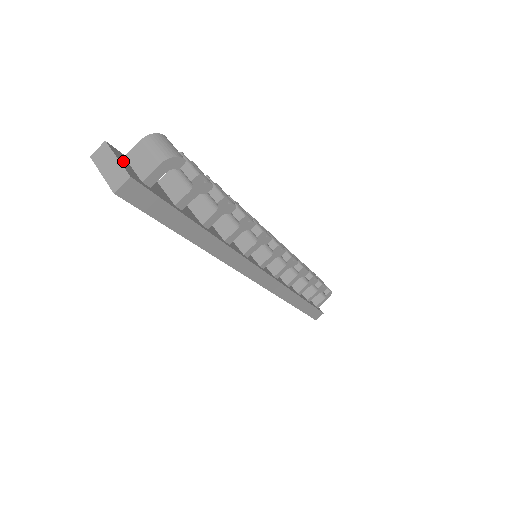
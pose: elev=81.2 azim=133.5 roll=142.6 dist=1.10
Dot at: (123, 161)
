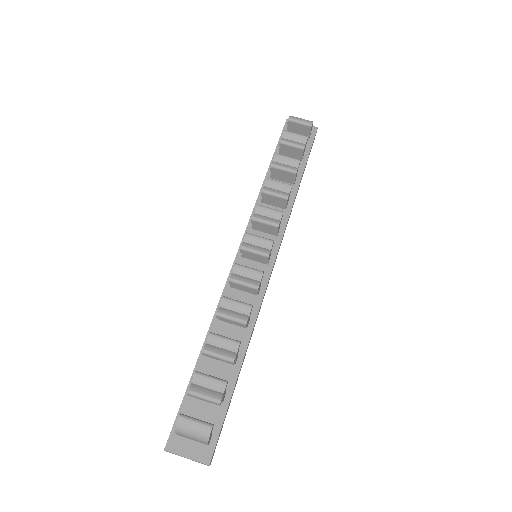
Dot at: (187, 449)
